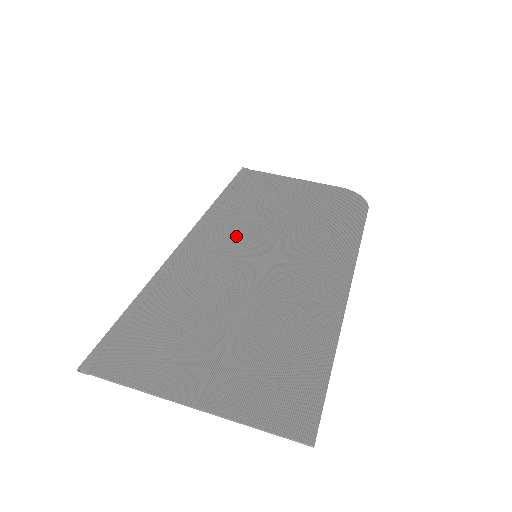
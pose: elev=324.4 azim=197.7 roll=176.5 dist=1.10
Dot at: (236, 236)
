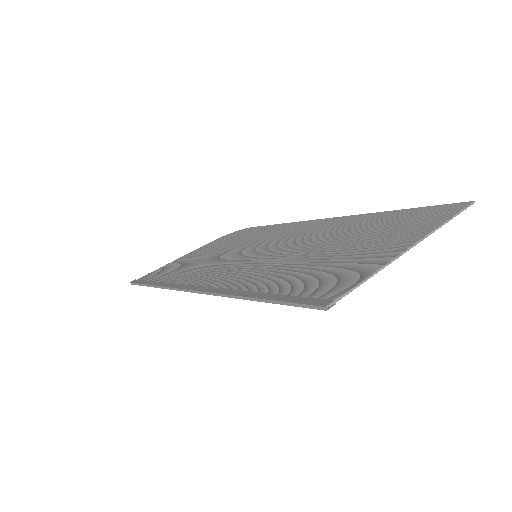
Dot at: (221, 267)
